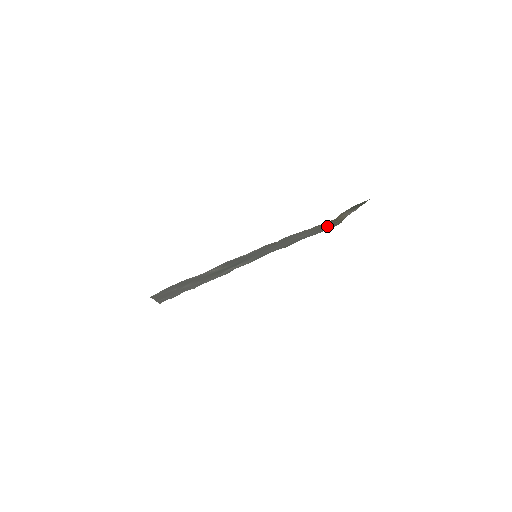
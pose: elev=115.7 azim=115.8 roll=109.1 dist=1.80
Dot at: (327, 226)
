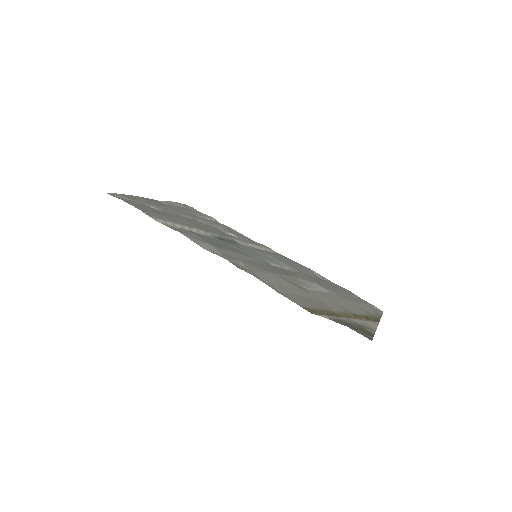
Dot at: (352, 307)
